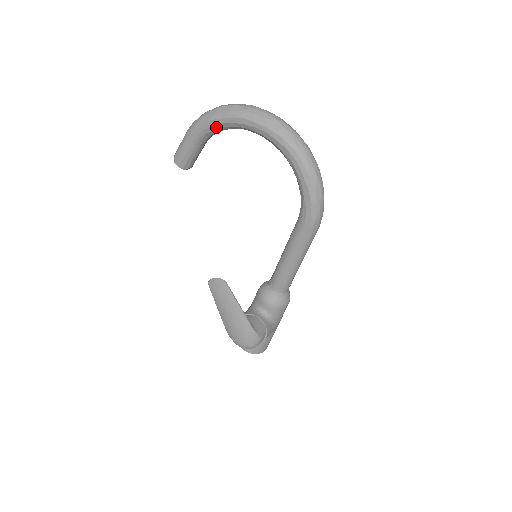
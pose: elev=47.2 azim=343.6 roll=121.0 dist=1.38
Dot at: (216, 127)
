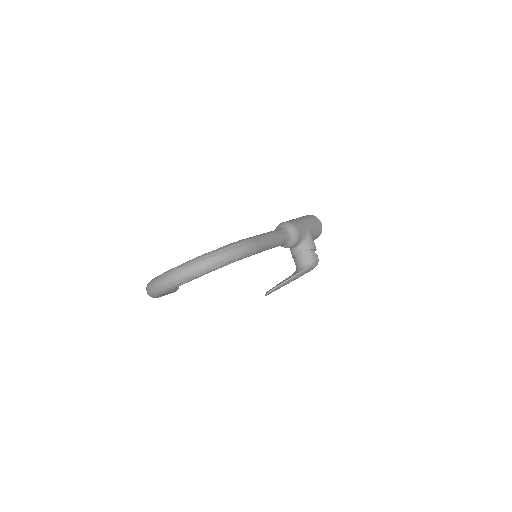
Dot at: occluded
